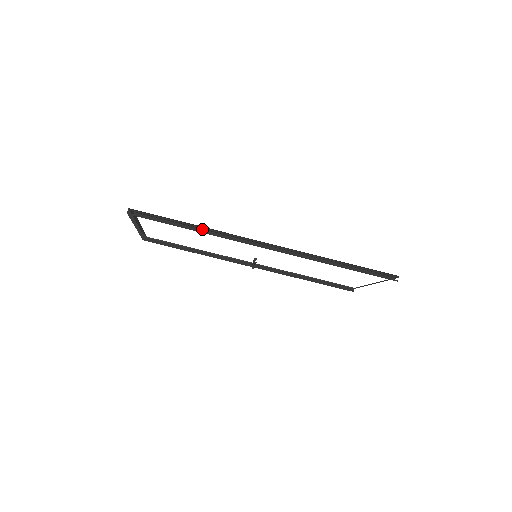
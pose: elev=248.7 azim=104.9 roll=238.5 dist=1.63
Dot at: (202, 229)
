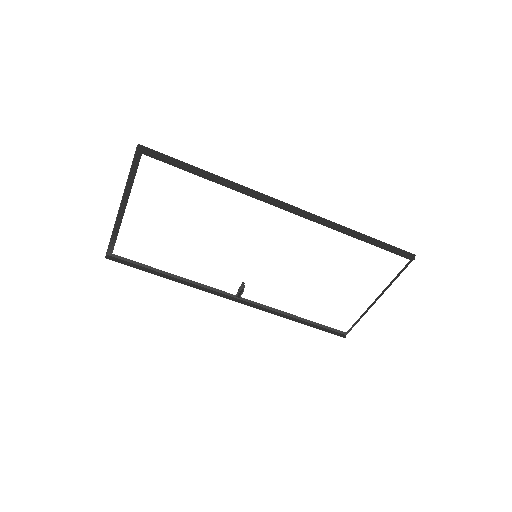
Dot at: (217, 182)
